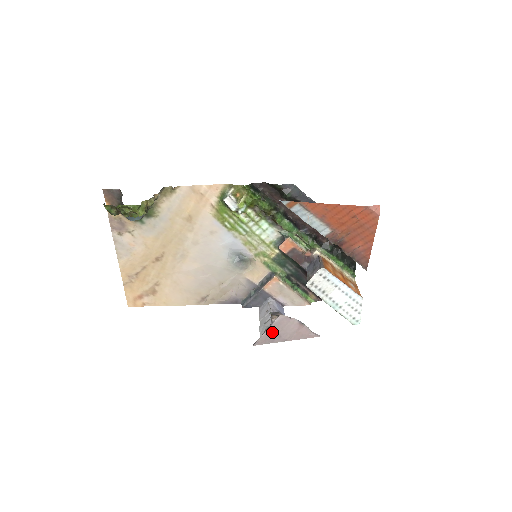
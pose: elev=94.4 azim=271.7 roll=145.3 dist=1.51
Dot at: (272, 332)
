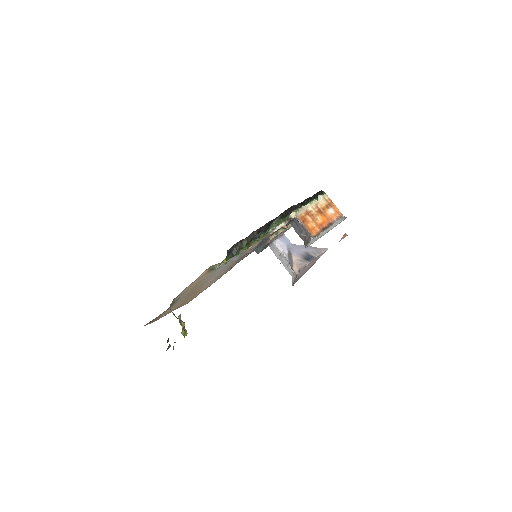
Dot at: (300, 276)
